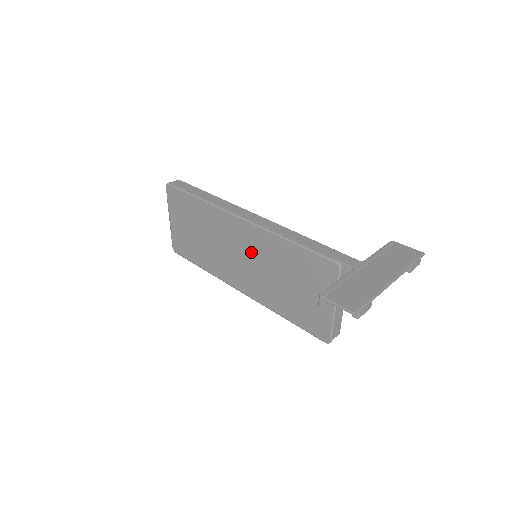
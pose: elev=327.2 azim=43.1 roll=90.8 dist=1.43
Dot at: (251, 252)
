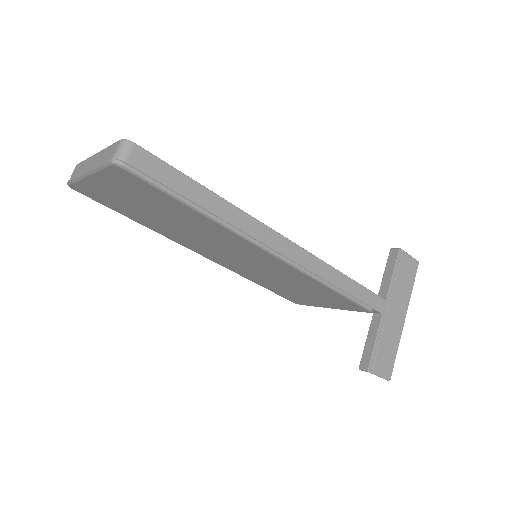
Dot at: (259, 264)
